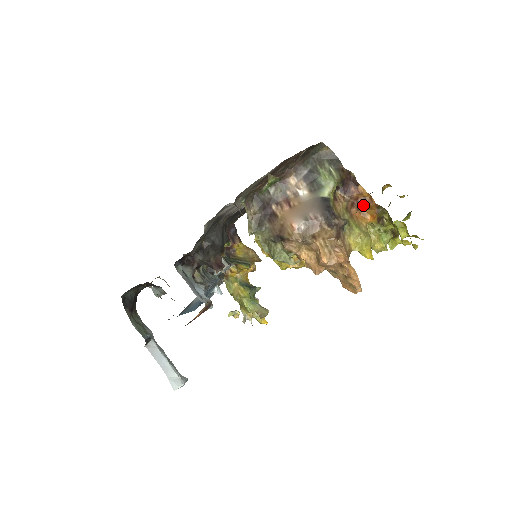
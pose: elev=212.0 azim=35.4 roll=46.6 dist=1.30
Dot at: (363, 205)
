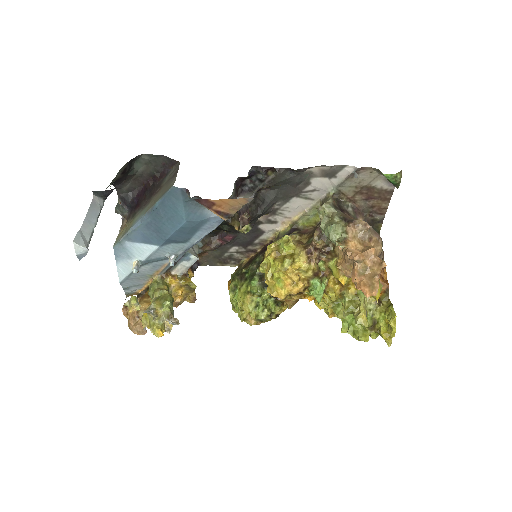
Dot at: (380, 279)
